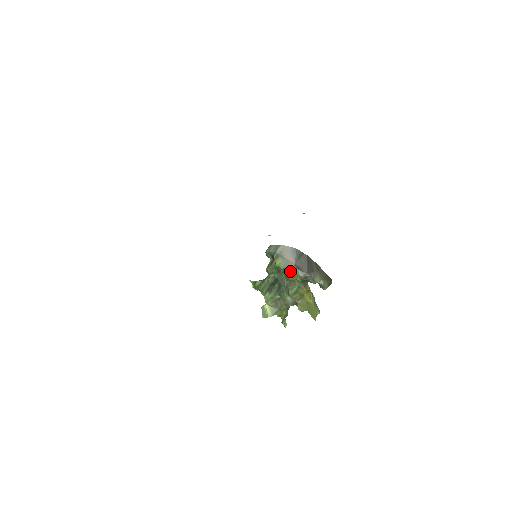
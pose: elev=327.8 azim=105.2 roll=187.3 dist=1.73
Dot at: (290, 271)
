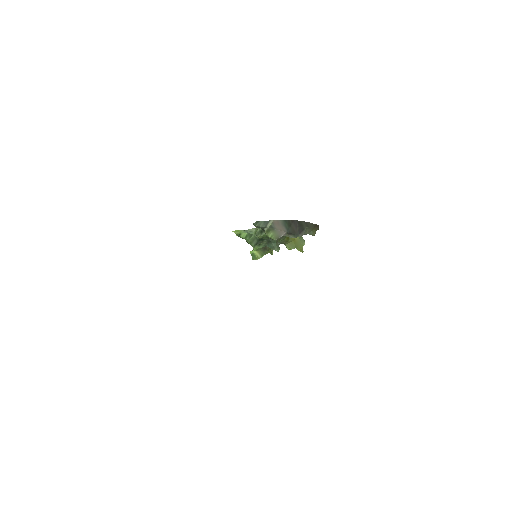
Dot at: occluded
